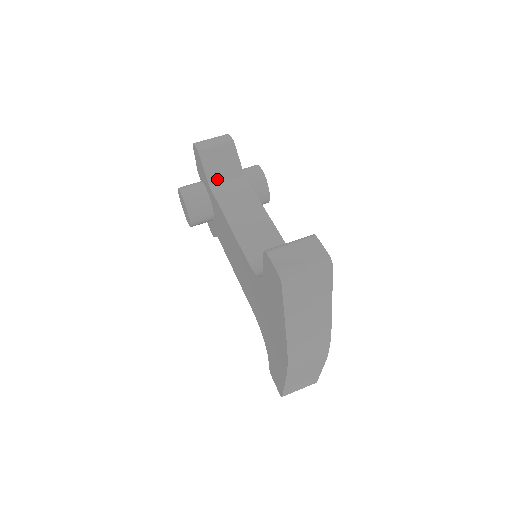
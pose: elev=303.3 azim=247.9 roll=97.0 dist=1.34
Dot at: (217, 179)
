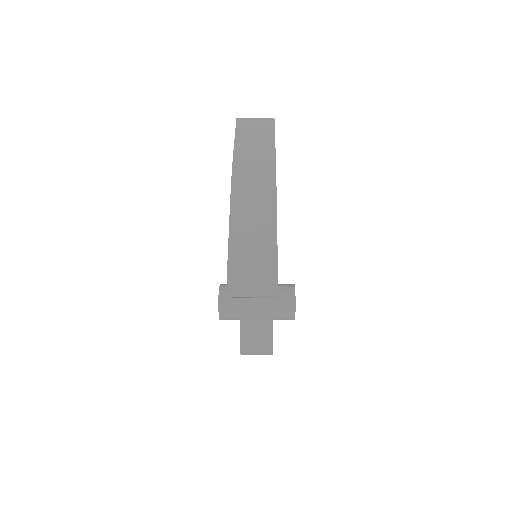
Dot at: occluded
